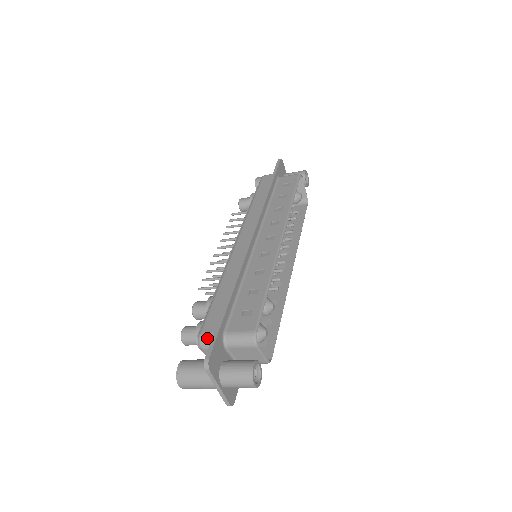
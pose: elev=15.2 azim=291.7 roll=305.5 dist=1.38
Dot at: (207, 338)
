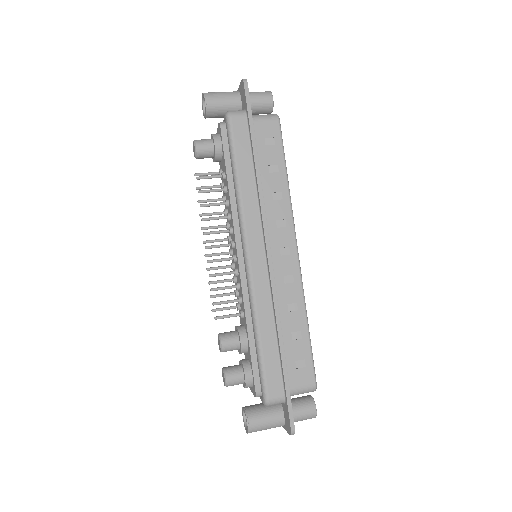
Dot at: (276, 402)
